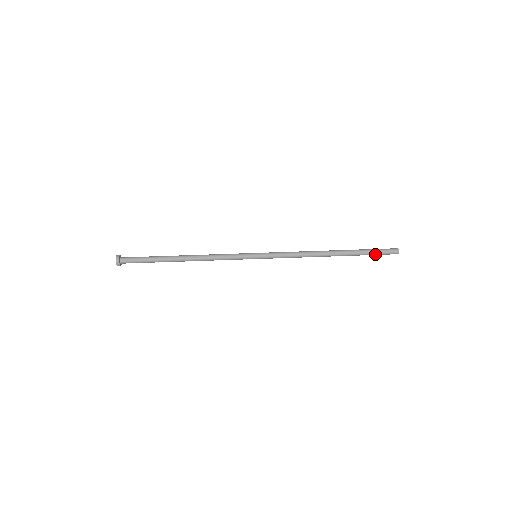
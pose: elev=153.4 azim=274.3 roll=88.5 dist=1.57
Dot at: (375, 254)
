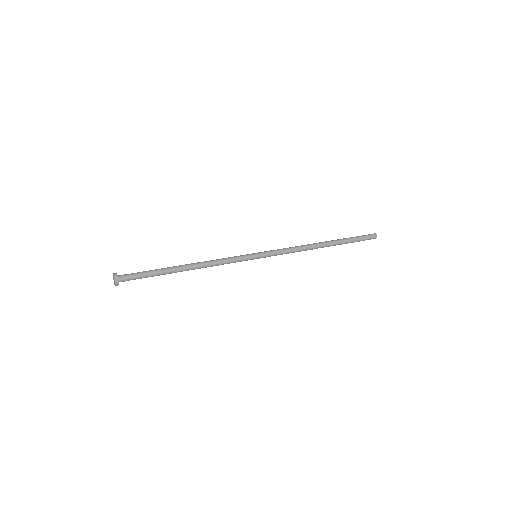
Dot at: (358, 241)
